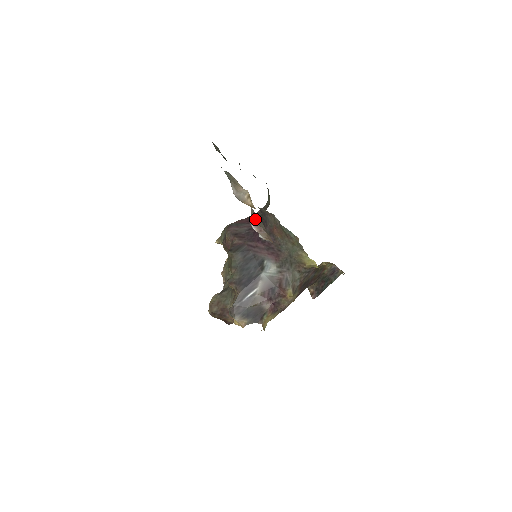
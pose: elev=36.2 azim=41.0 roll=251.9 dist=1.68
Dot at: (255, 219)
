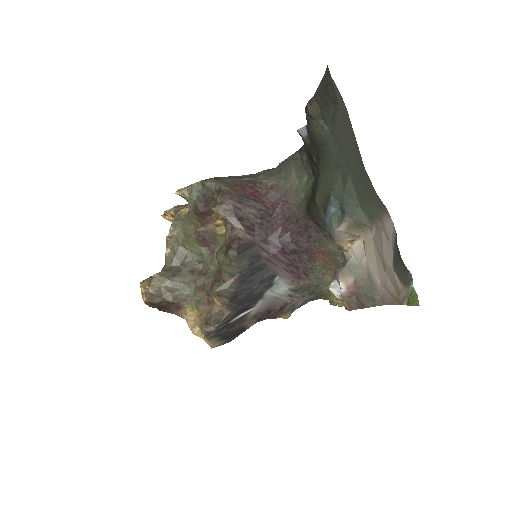
Dot at: (358, 287)
